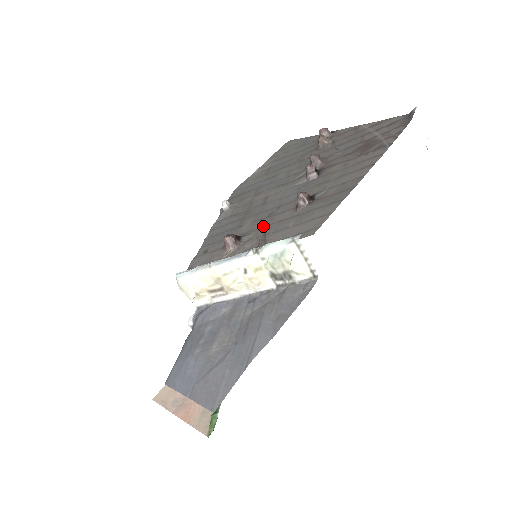
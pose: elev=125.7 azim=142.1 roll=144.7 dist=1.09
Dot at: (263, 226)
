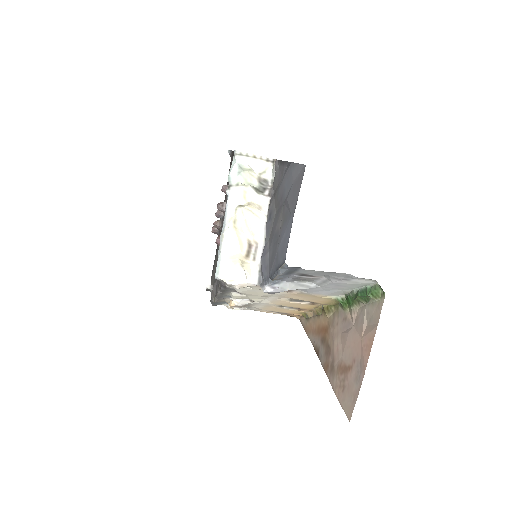
Dot at: occluded
